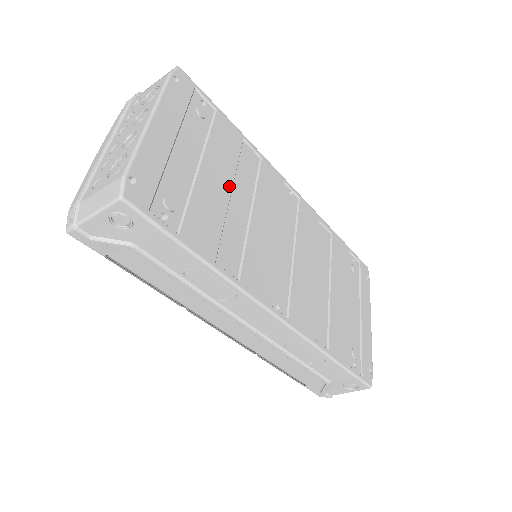
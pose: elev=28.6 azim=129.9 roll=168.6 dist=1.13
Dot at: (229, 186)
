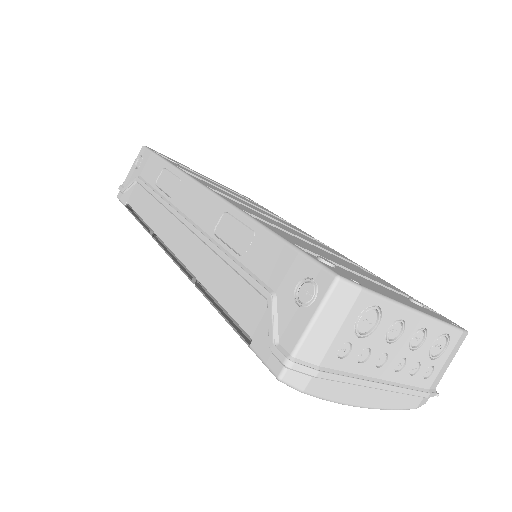
Dot at: (237, 196)
